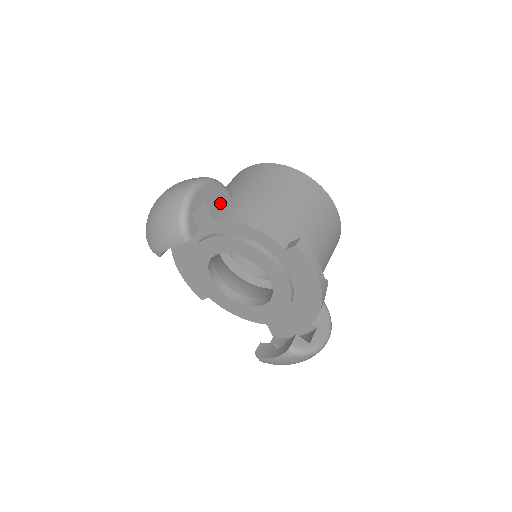
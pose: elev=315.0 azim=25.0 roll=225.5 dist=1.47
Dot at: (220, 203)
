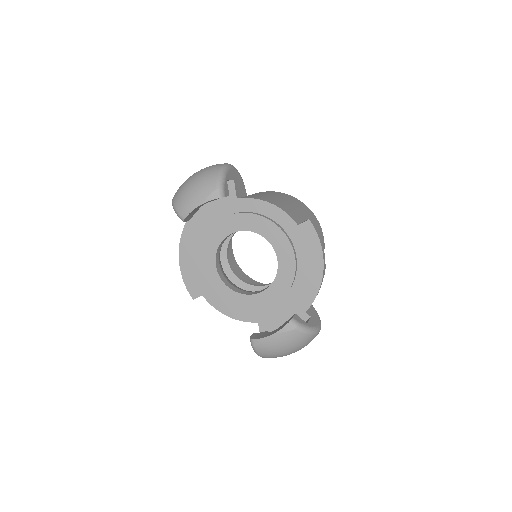
Dot at: (241, 192)
